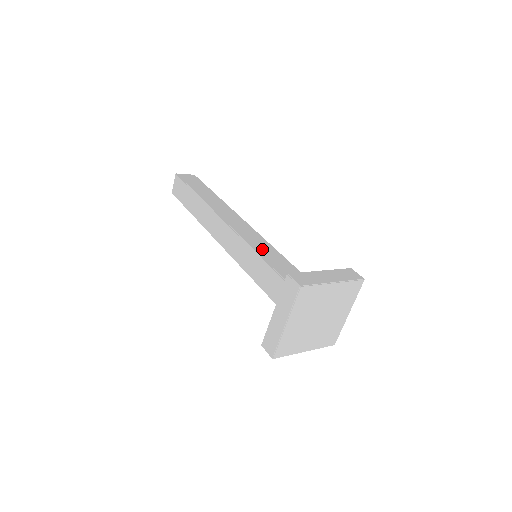
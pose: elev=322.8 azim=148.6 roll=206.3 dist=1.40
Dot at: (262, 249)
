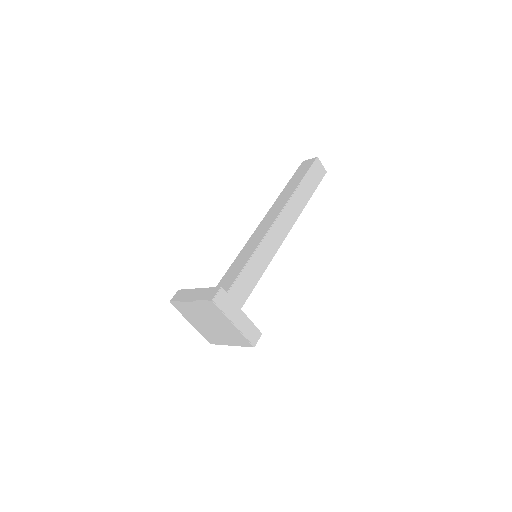
Dot at: (244, 254)
